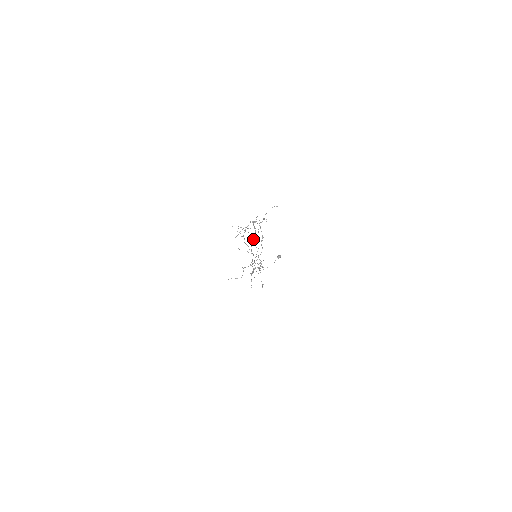
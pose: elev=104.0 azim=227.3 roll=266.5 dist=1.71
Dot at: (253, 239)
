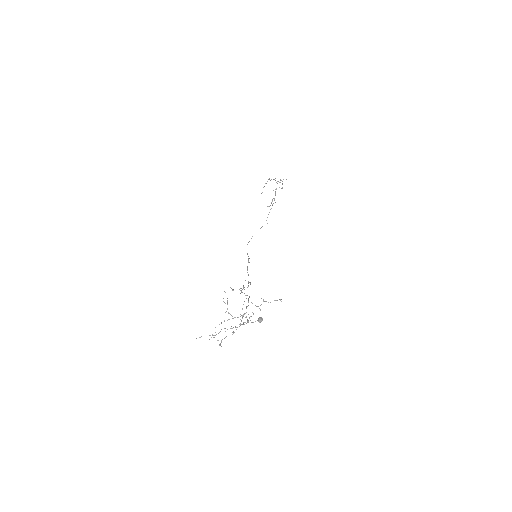
Dot at: (248, 286)
